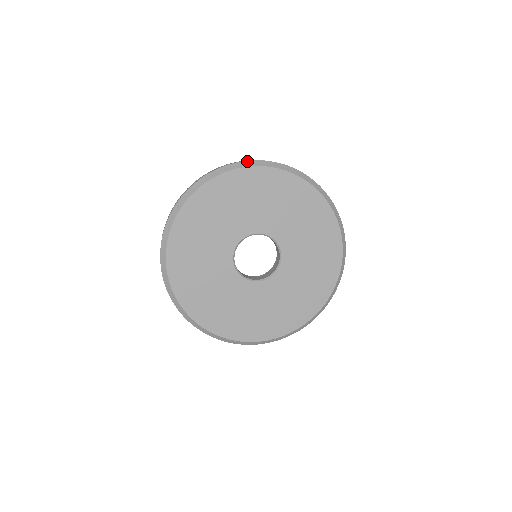
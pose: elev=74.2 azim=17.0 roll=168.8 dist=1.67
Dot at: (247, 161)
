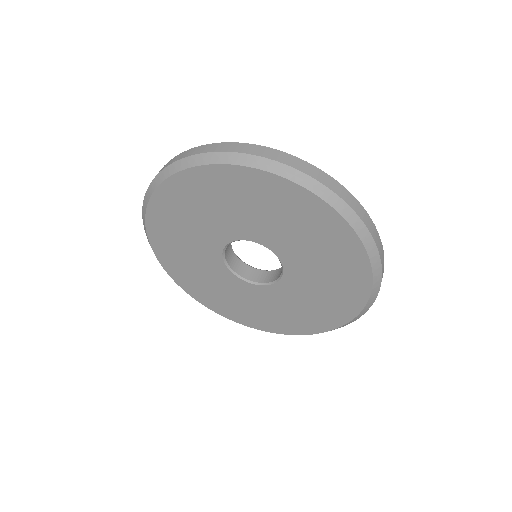
Dot at: (369, 233)
